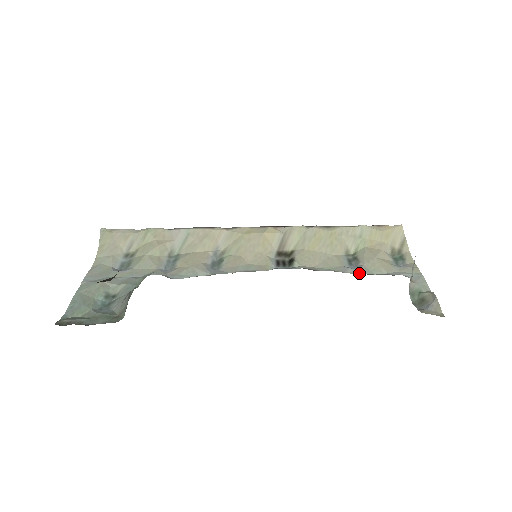
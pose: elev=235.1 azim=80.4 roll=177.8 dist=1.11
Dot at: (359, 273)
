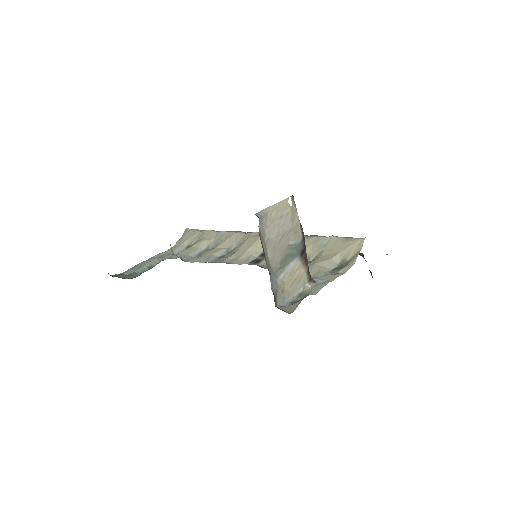
Dot at: occluded
